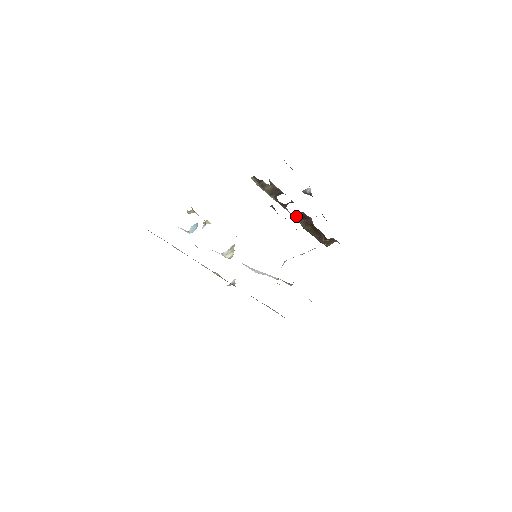
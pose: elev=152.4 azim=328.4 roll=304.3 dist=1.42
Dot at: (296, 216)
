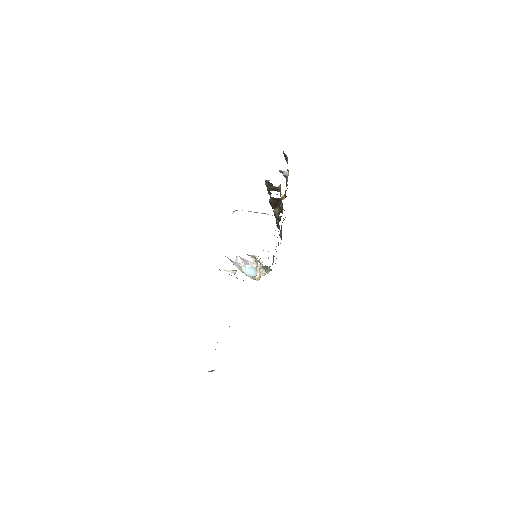
Dot at: (272, 198)
